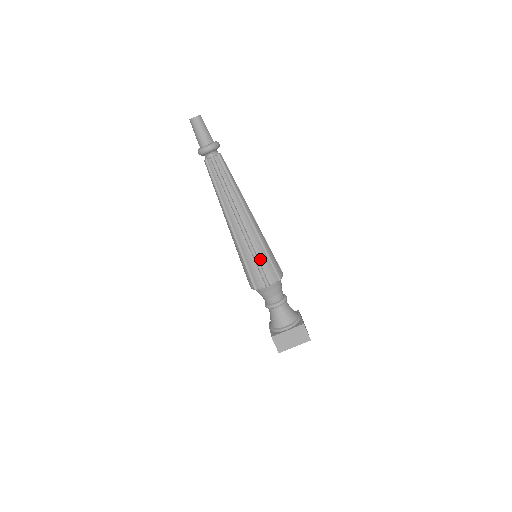
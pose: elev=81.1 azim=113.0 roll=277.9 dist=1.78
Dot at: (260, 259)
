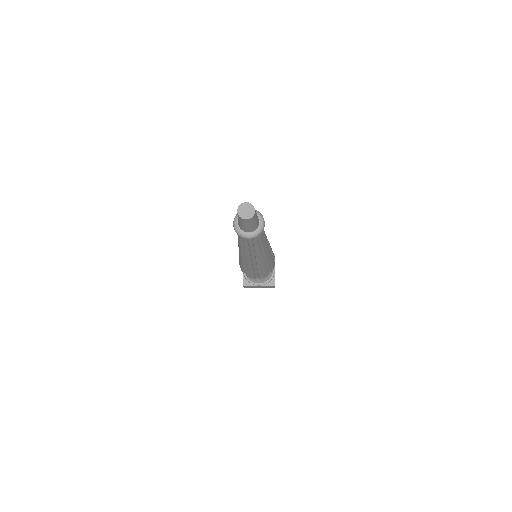
Dot at: (260, 272)
